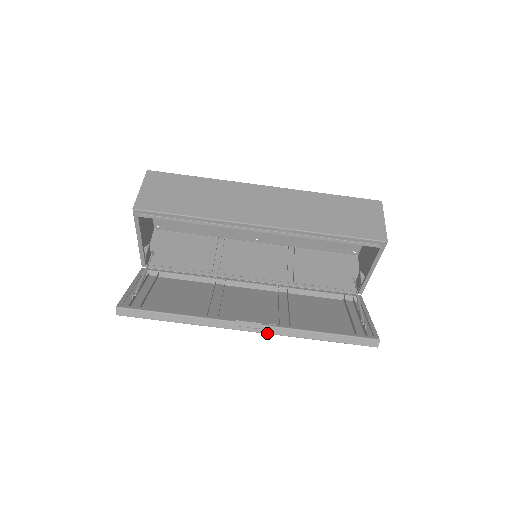
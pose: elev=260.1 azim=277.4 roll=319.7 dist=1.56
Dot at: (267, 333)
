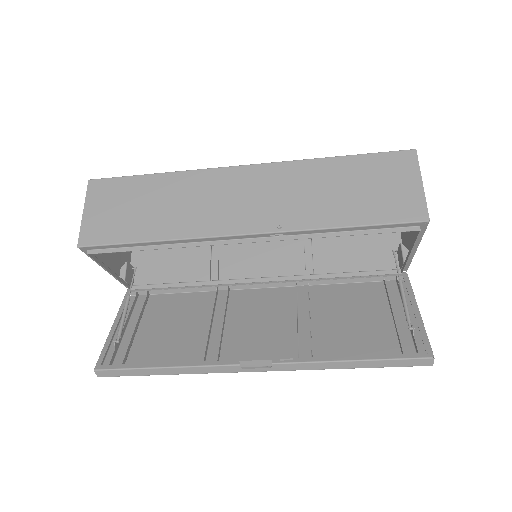
Dot at: (282, 370)
